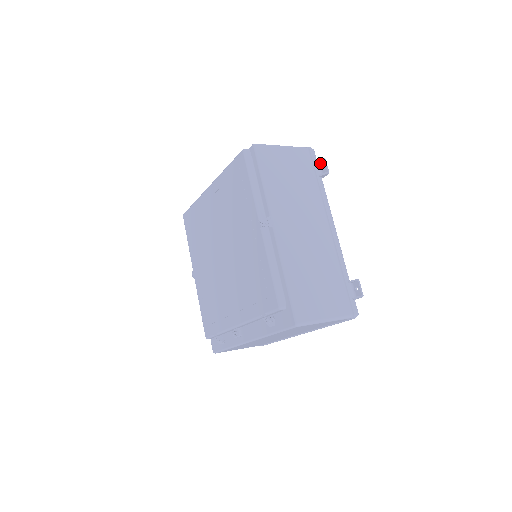
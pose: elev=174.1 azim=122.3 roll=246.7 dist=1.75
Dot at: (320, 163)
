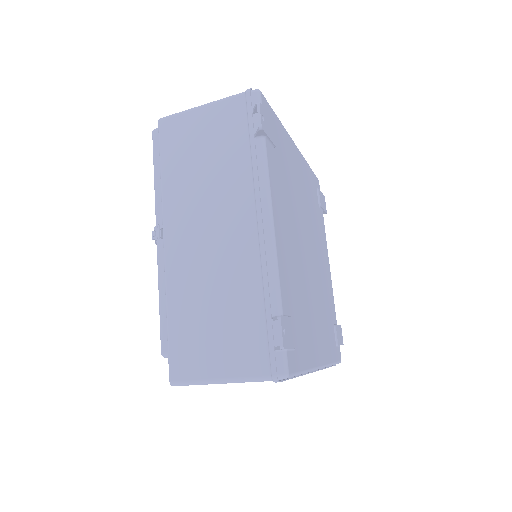
Dot at: occluded
